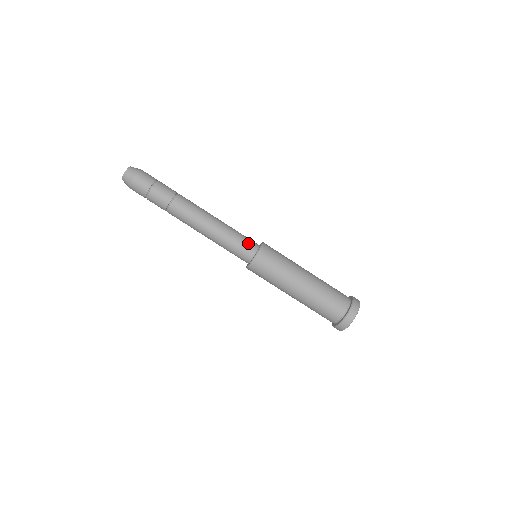
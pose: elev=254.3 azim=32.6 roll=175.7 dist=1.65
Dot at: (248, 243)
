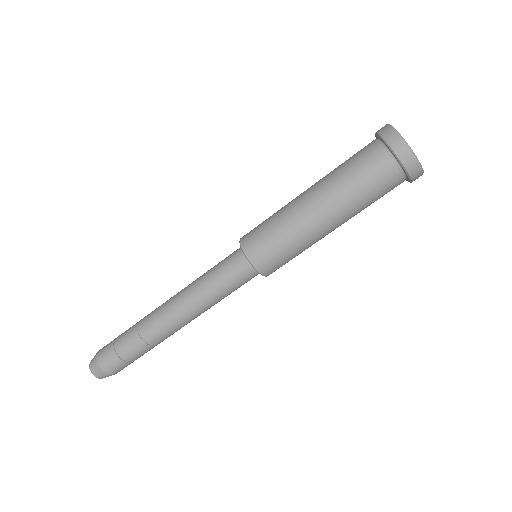
Dot at: (230, 255)
